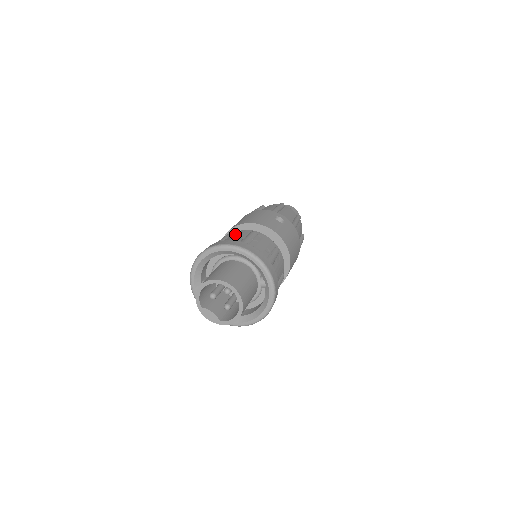
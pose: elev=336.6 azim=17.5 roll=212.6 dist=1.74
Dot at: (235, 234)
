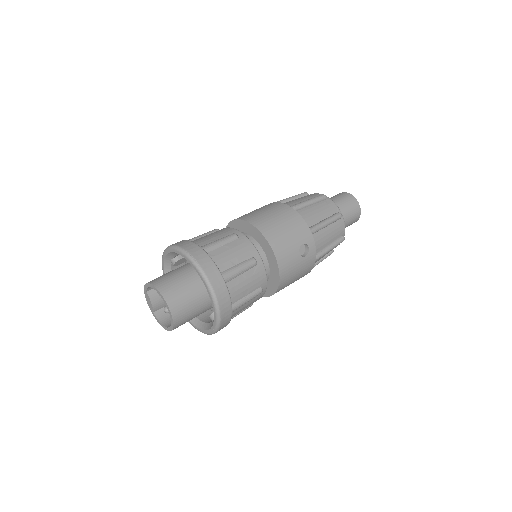
Dot at: (238, 246)
